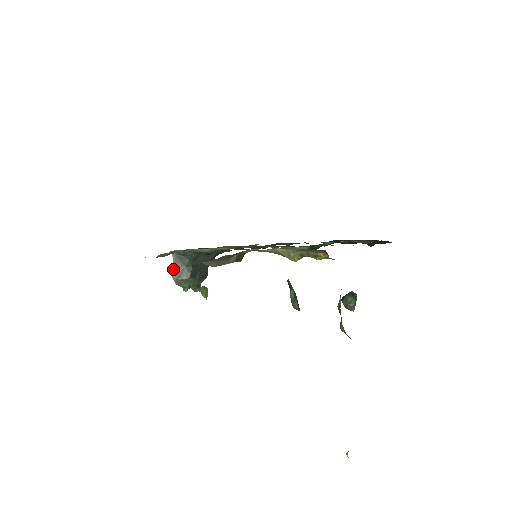
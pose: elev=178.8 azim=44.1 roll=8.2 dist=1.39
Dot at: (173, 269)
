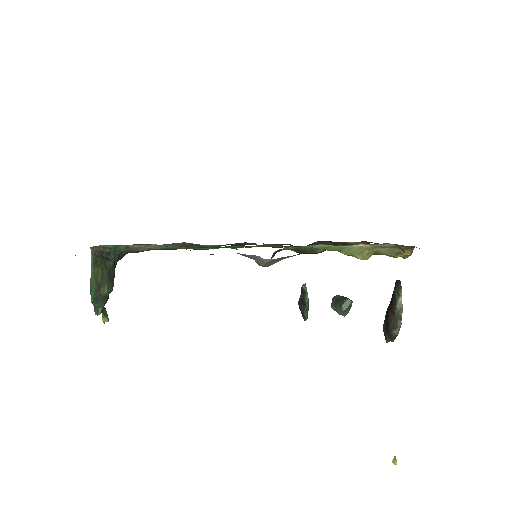
Dot at: (91, 277)
